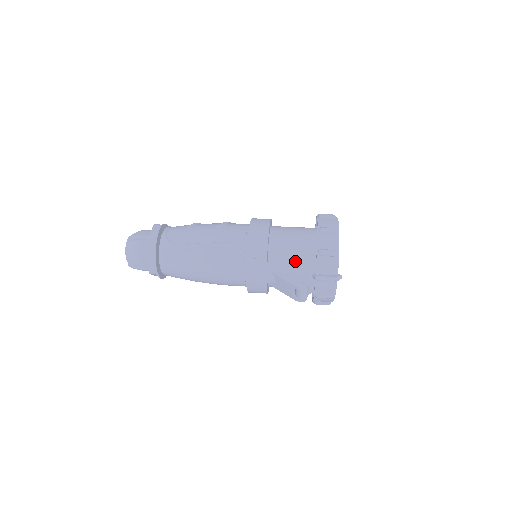
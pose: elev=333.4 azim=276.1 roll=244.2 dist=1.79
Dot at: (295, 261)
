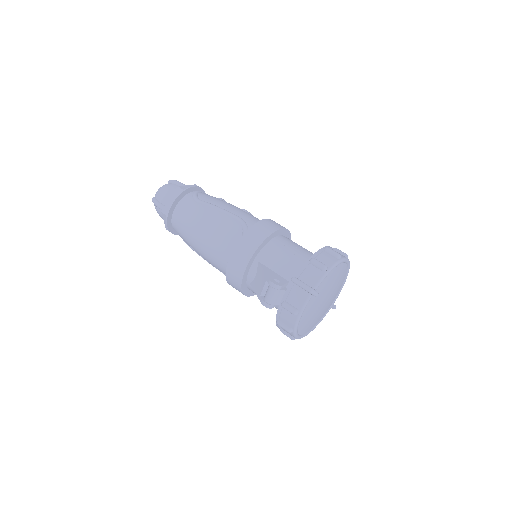
Dot at: (285, 262)
